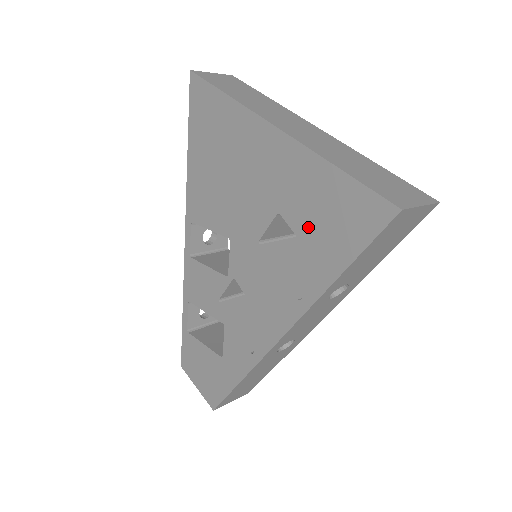
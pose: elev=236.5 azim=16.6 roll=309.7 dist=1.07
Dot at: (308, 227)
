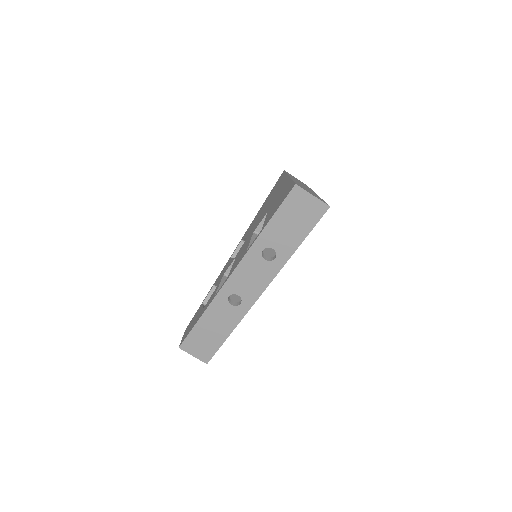
Dot at: (270, 212)
